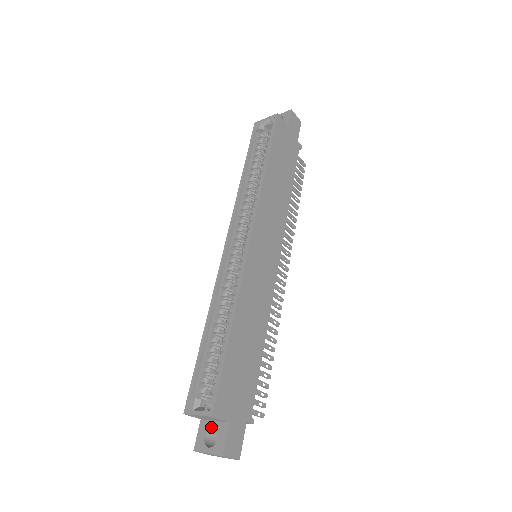
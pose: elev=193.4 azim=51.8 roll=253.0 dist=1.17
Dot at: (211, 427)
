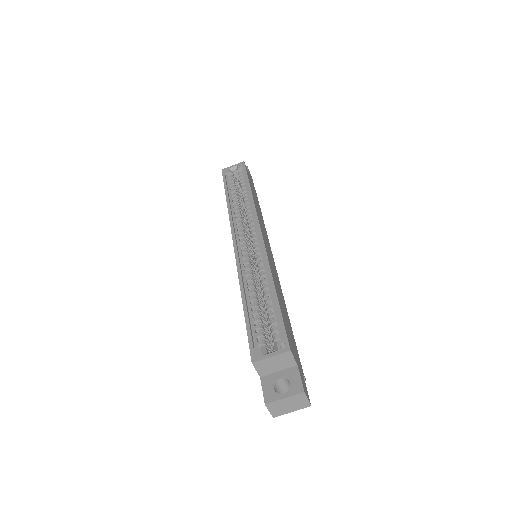
Dot at: (277, 377)
